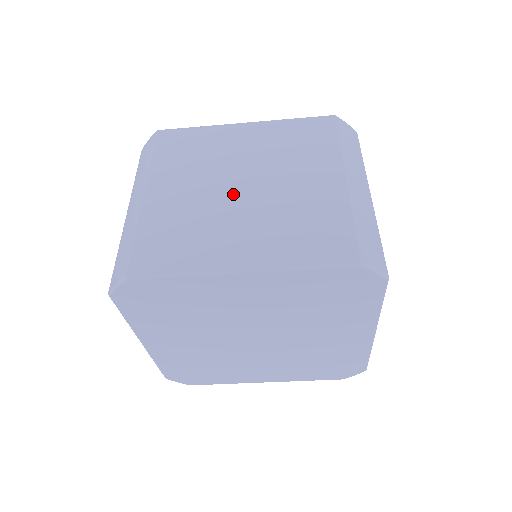
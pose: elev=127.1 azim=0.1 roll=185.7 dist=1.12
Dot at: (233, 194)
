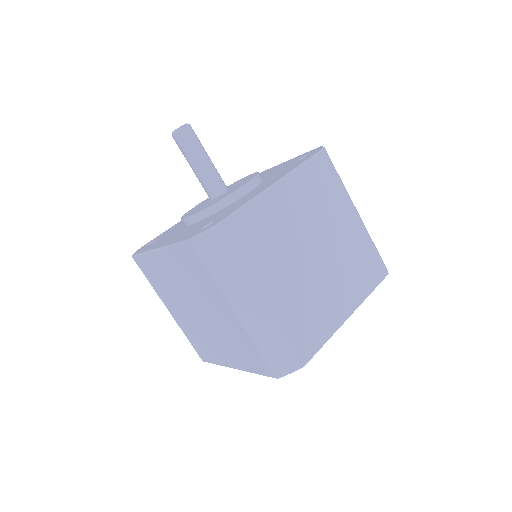
Dot at: (314, 264)
